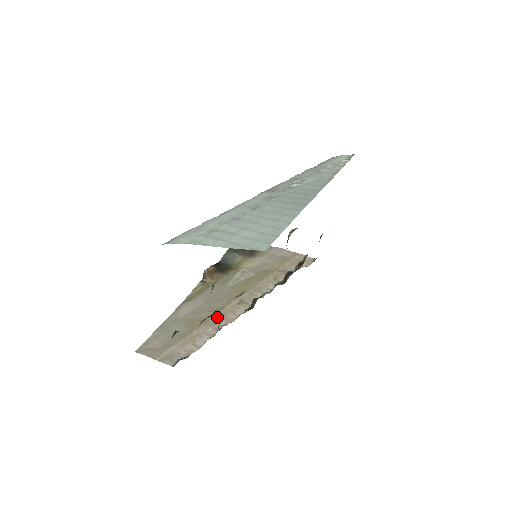
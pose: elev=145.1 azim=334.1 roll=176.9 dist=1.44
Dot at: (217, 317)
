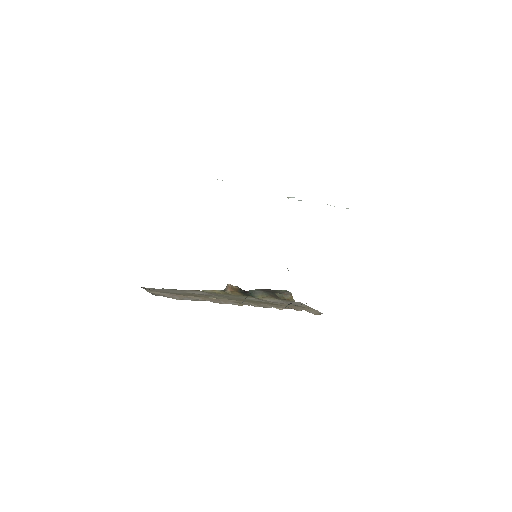
Dot at: (211, 299)
